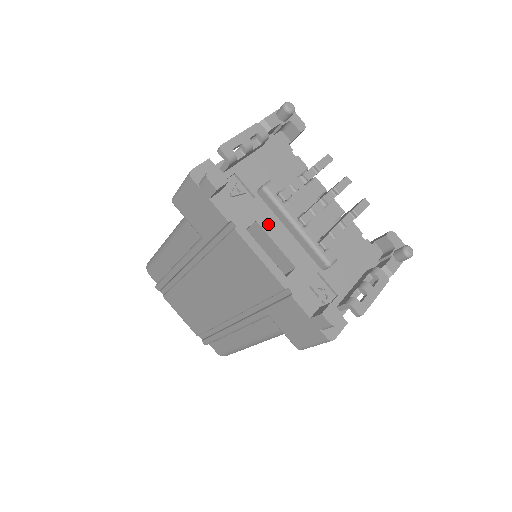
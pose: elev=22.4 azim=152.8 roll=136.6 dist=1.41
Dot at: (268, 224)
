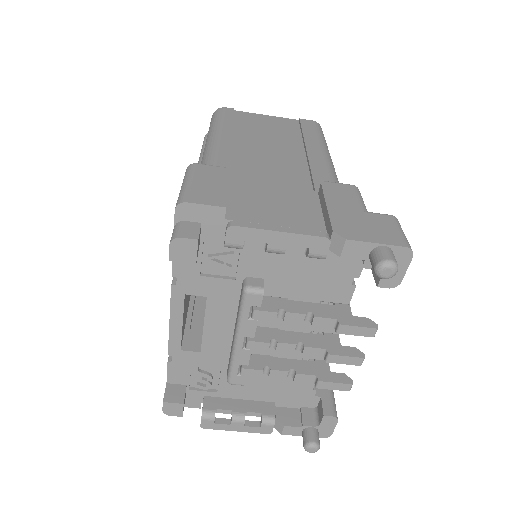
Dot at: (218, 308)
